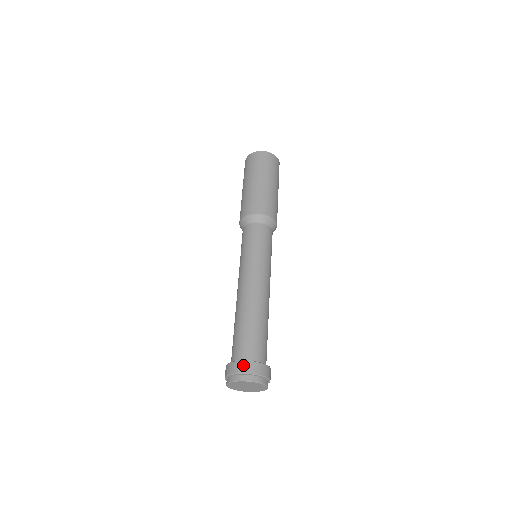
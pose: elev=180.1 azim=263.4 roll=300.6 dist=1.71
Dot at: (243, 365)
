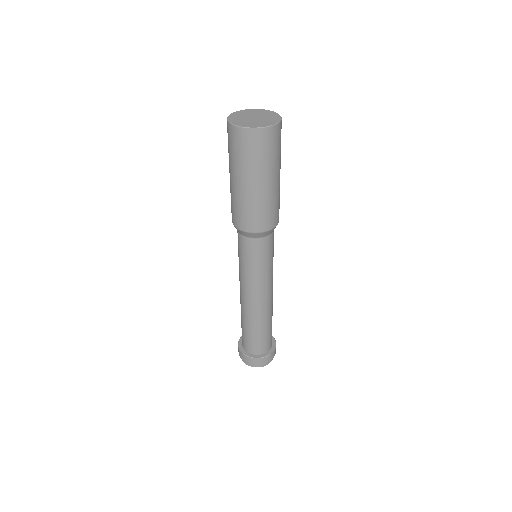
Dot at: (250, 360)
